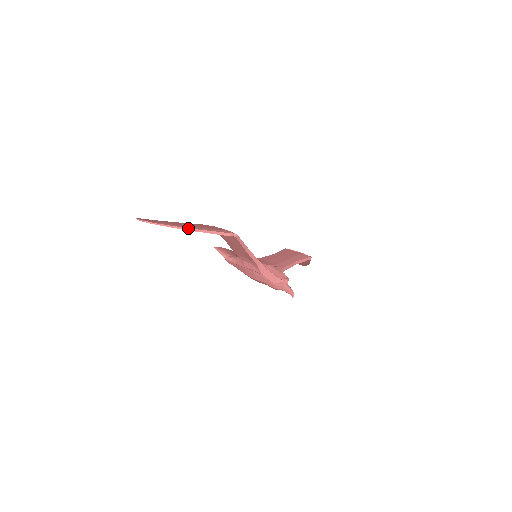
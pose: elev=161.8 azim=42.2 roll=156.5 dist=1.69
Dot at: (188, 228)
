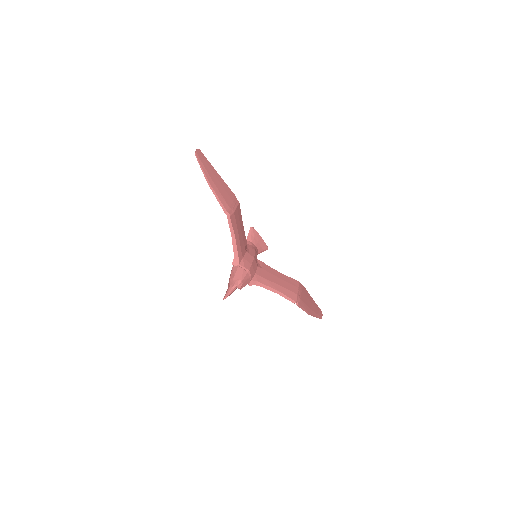
Dot at: (209, 181)
